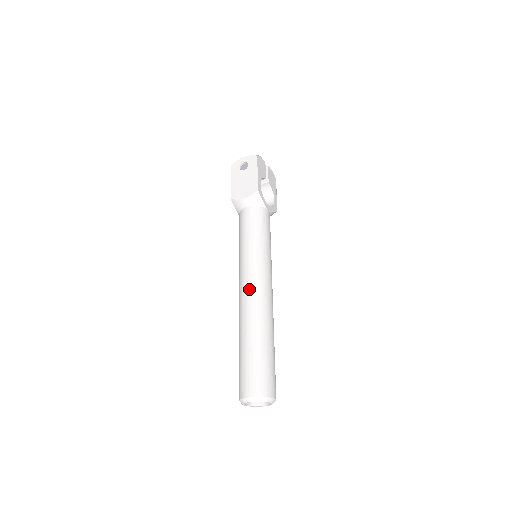
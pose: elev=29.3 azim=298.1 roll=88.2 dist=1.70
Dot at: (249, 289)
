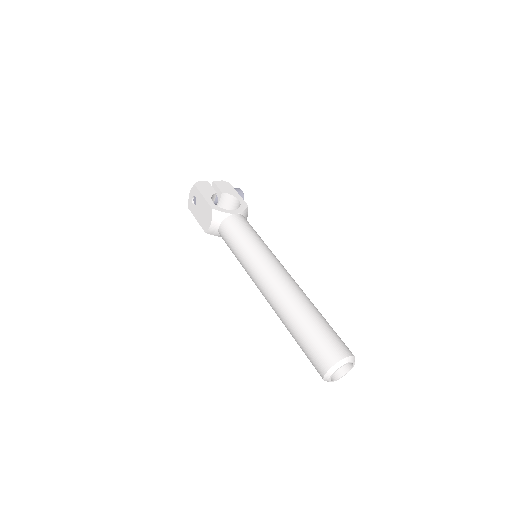
Dot at: (264, 288)
